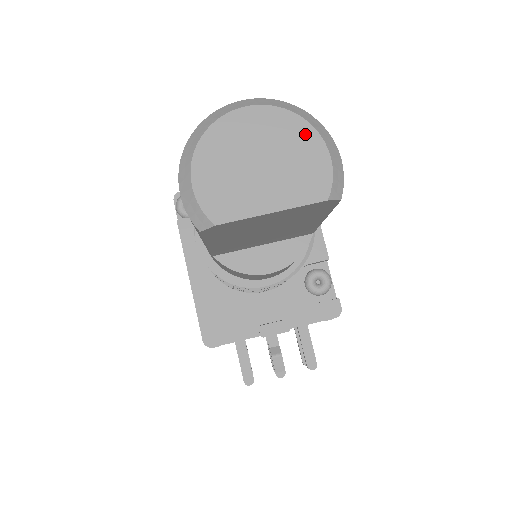
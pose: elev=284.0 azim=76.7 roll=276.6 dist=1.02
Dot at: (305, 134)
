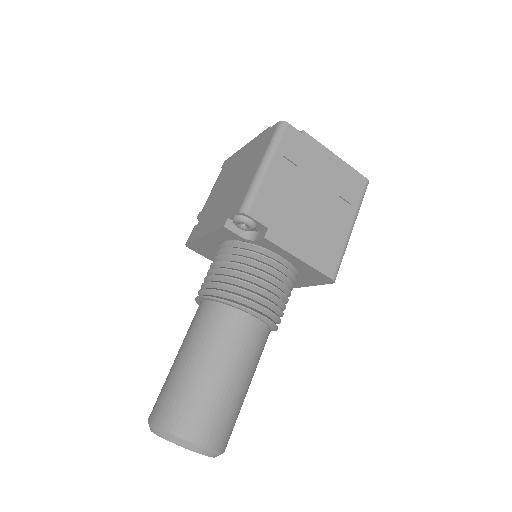
Dot at: occluded
